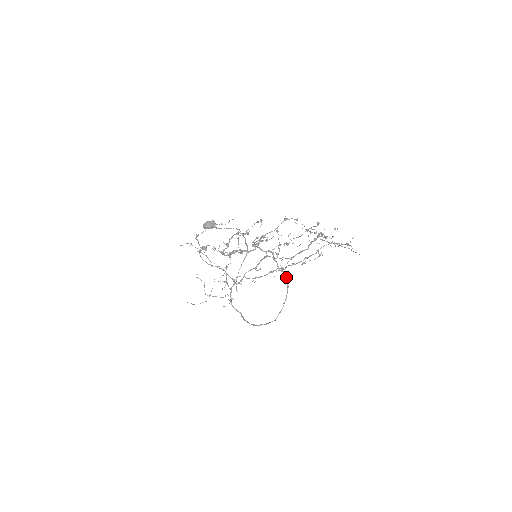
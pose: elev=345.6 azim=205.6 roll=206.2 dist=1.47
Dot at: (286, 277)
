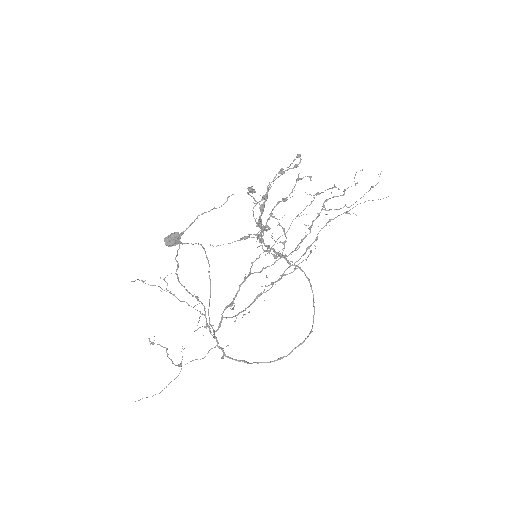
Dot at: (302, 270)
